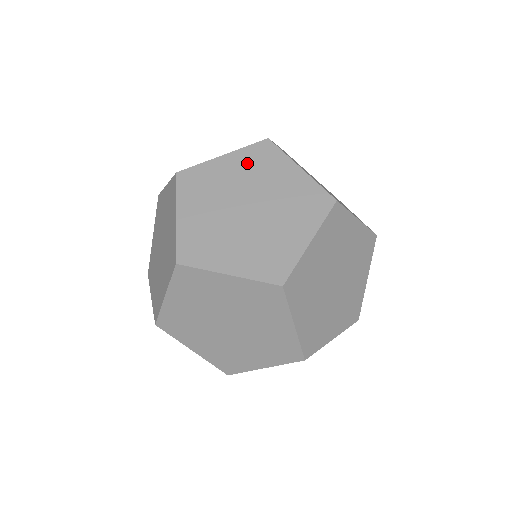
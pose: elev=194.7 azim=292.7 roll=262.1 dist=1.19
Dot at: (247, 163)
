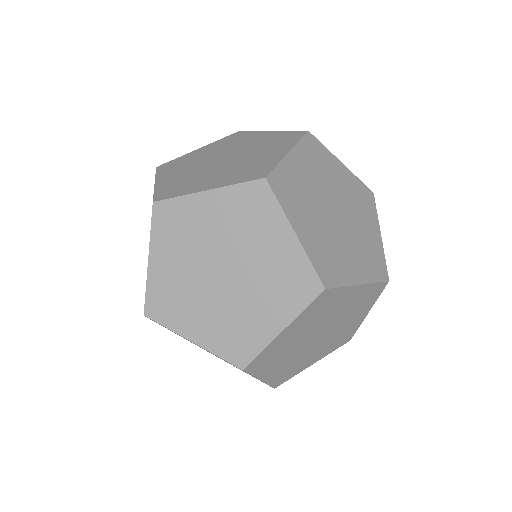
Dot at: (233, 210)
